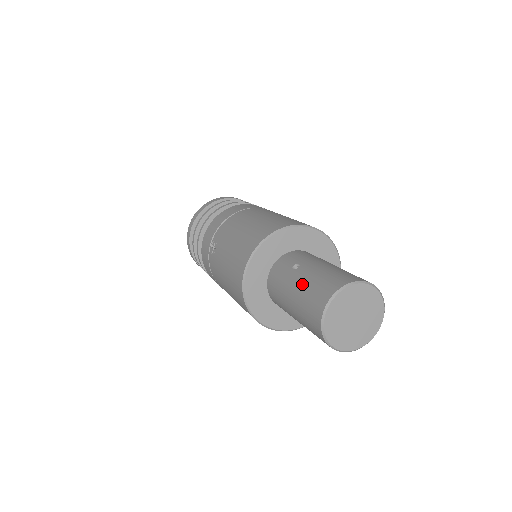
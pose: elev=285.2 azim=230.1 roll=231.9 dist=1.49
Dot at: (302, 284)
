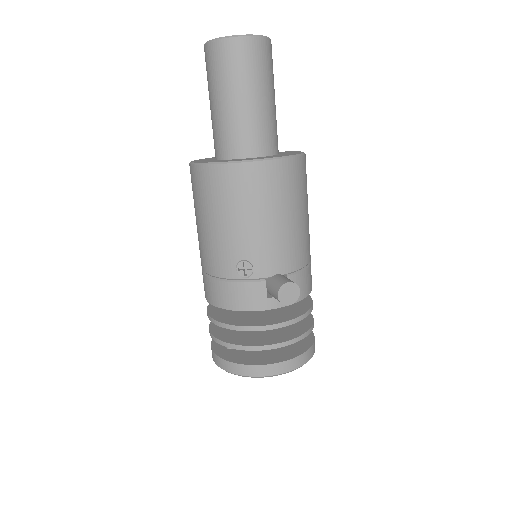
Dot at: occluded
